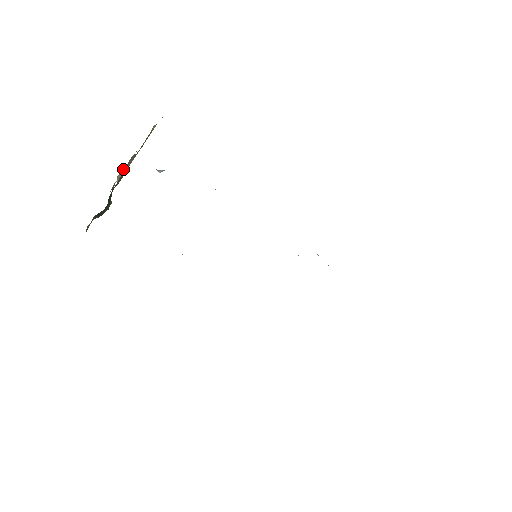
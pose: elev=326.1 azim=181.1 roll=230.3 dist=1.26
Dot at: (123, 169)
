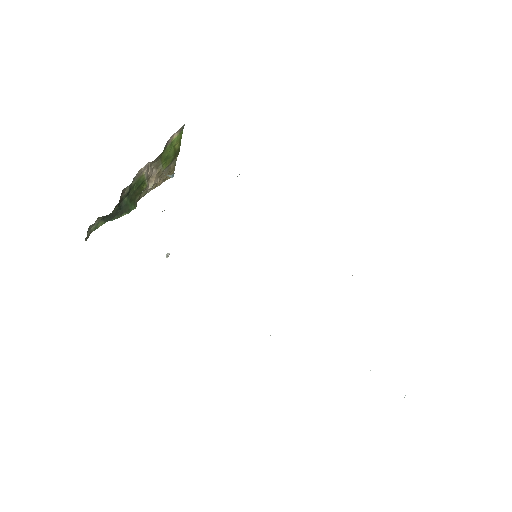
Dot at: (150, 177)
